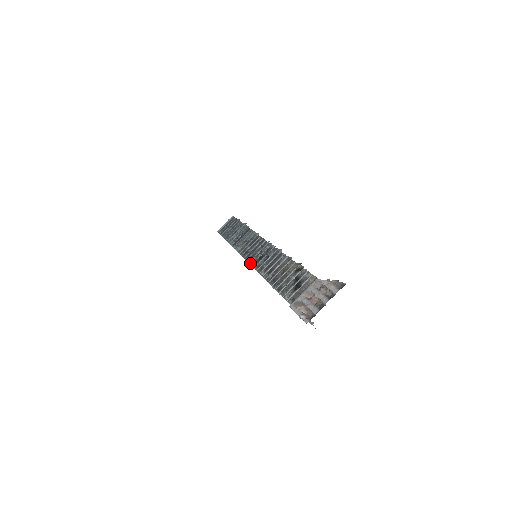
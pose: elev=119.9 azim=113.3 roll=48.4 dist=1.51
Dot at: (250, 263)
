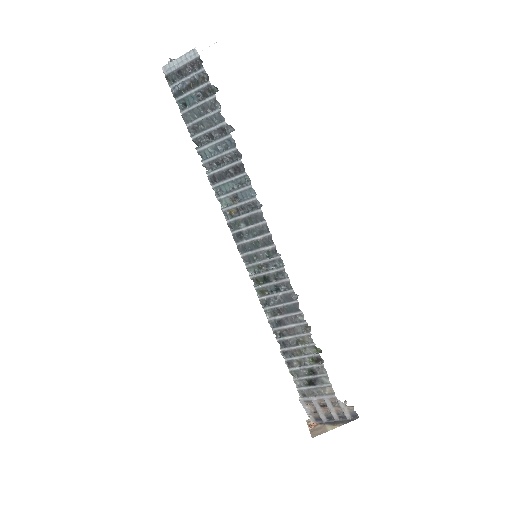
Dot at: (248, 271)
